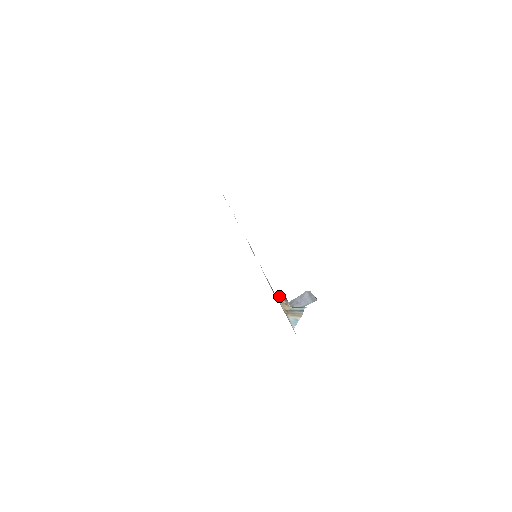
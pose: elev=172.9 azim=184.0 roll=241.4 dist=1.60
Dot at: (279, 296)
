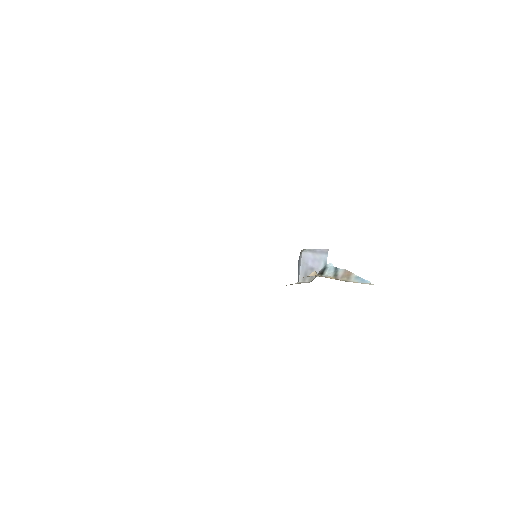
Dot at: (310, 275)
